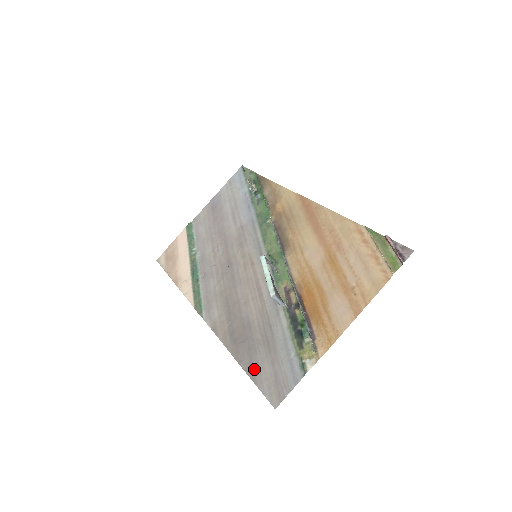
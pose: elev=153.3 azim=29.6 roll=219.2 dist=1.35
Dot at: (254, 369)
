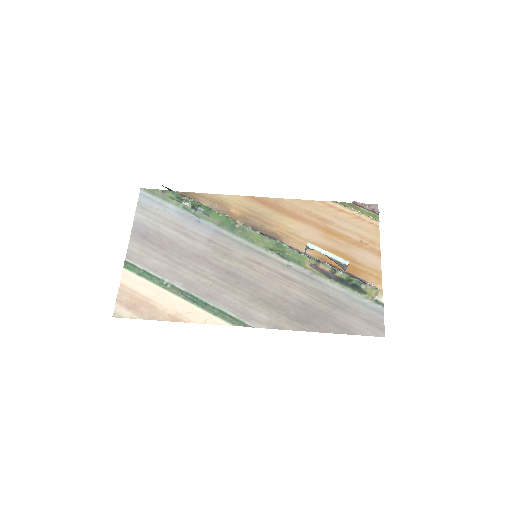
Dot at: (344, 327)
